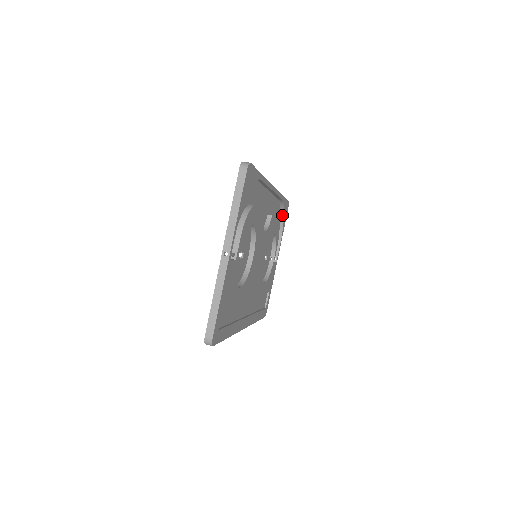
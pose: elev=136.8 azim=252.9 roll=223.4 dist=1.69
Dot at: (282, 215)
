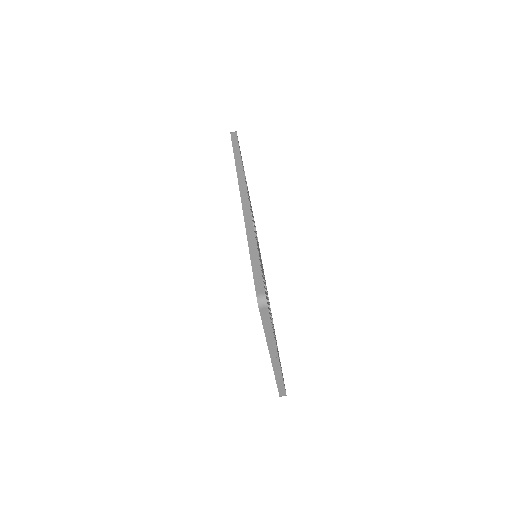
Dot at: occluded
